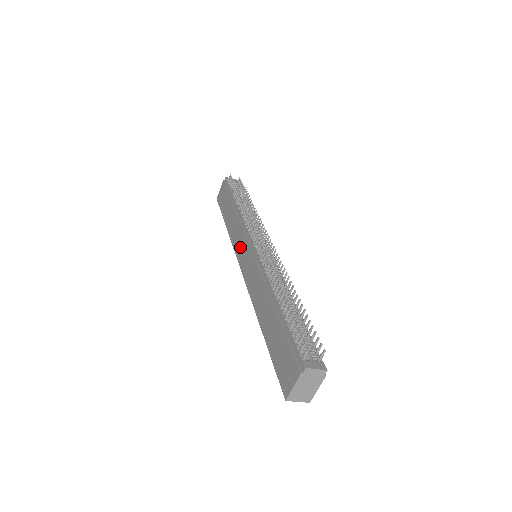
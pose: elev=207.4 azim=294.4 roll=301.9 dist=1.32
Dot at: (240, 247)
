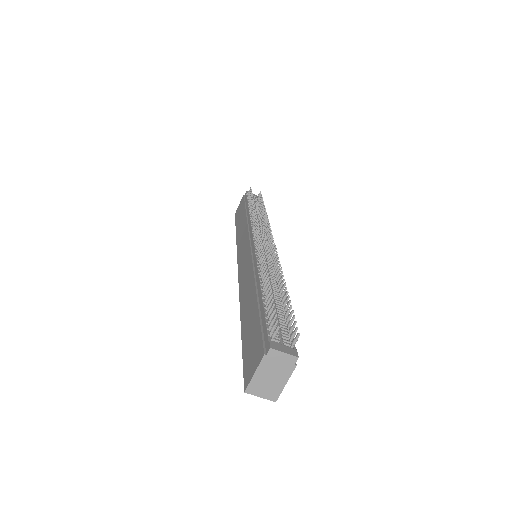
Dot at: (242, 248)
